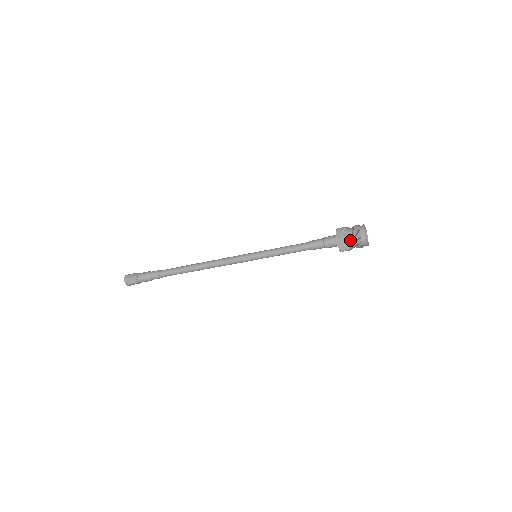
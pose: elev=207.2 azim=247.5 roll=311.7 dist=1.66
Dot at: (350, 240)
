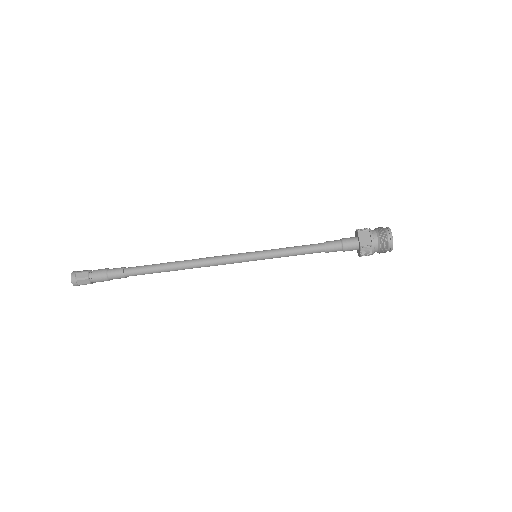
Dot at: (374, 235)
